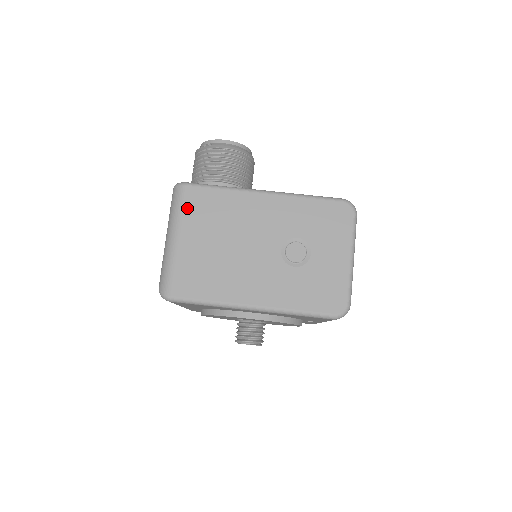
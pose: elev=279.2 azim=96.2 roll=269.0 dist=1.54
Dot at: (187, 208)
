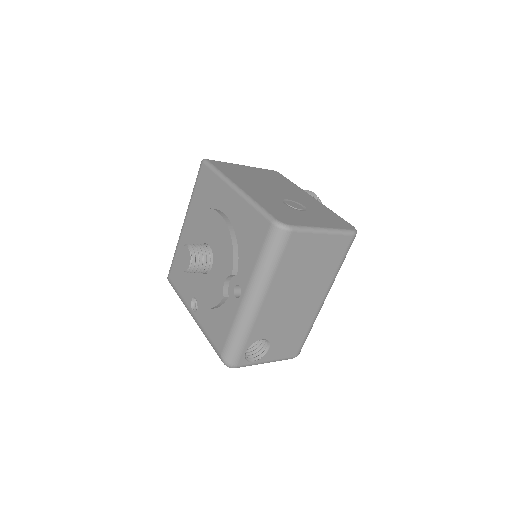
Dot at: (265, 170)
